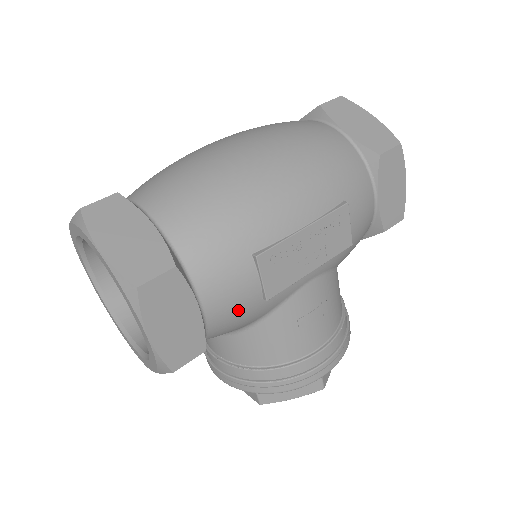
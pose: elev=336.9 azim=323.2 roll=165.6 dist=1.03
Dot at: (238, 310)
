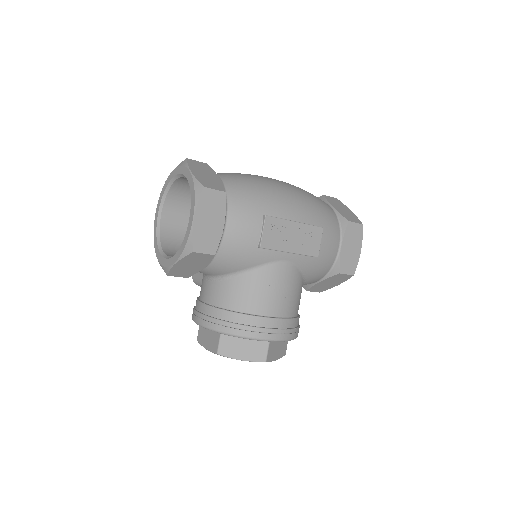
Dot at: (242, 244)
